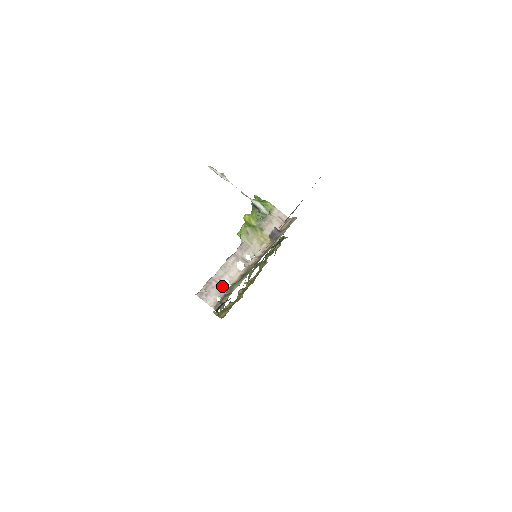
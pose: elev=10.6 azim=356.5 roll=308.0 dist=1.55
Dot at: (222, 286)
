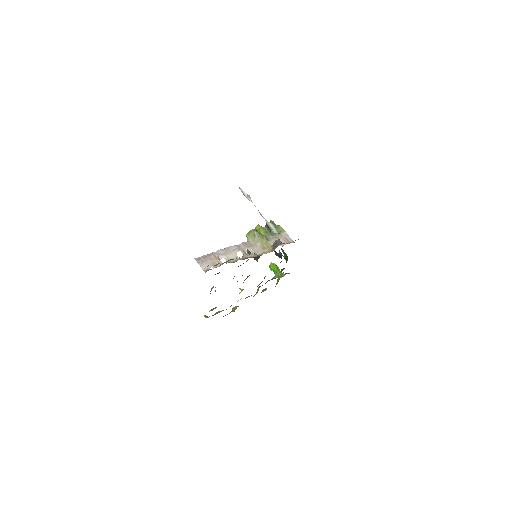
Dot at: (218, 261)
